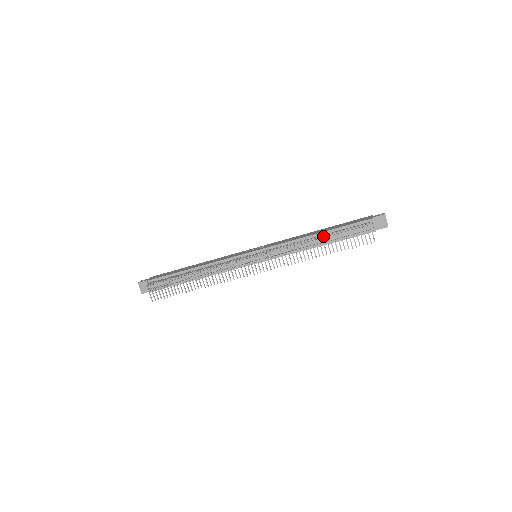
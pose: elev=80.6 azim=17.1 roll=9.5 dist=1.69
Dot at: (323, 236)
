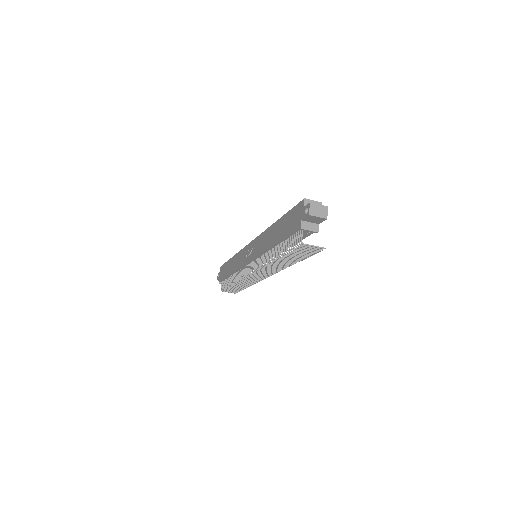
Dot at: (280, 245)
